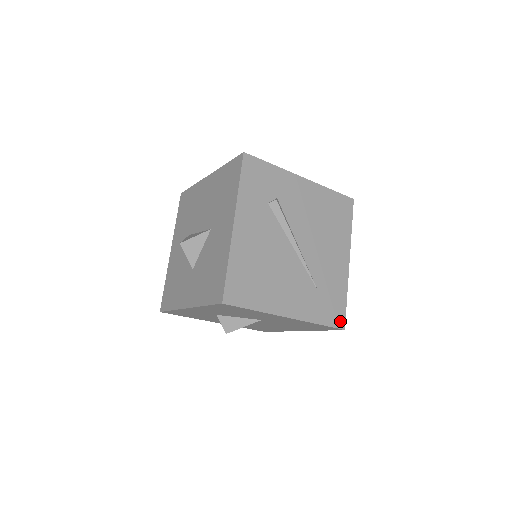
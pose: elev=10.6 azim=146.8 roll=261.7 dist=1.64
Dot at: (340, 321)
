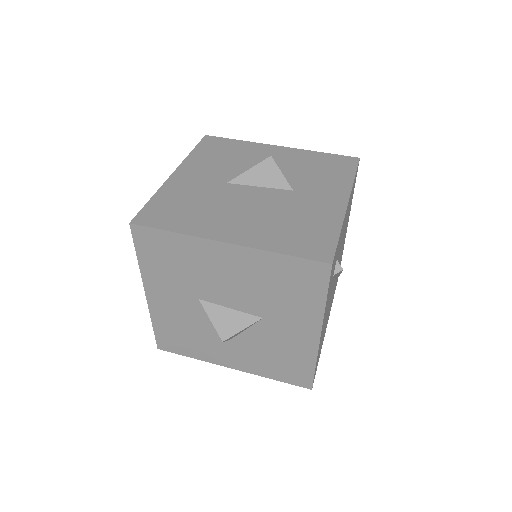
Dot at: occluded
